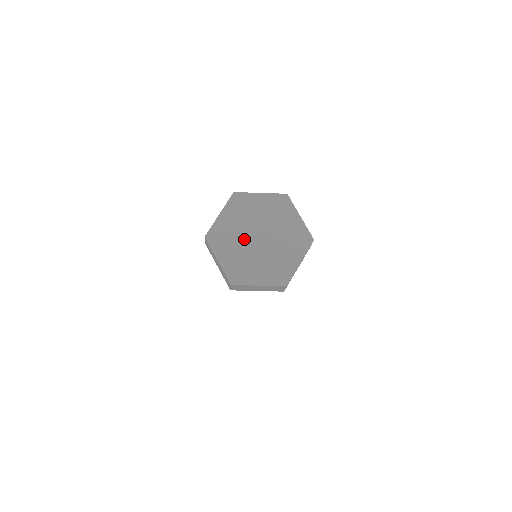
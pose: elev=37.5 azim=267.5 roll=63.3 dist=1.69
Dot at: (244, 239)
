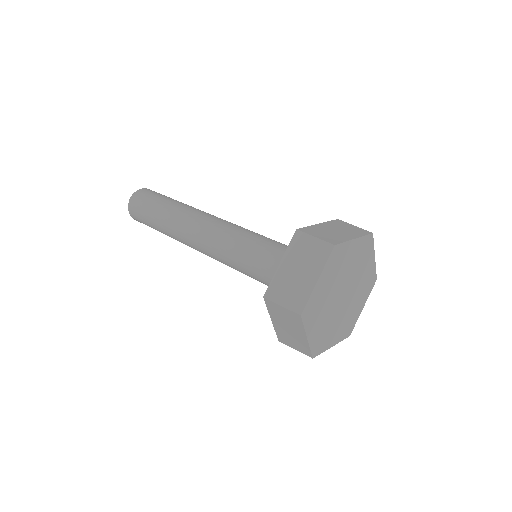
Dot at: (332, 302)
